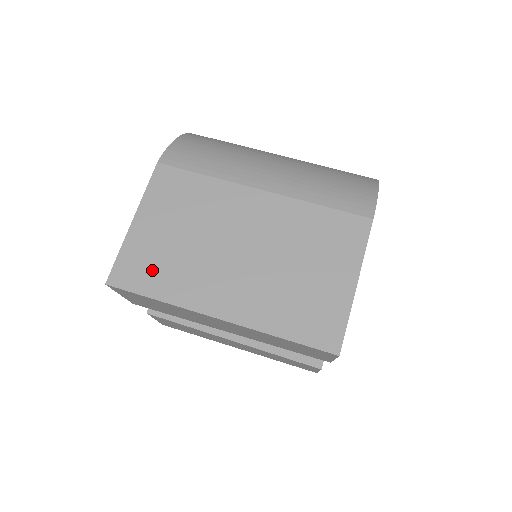
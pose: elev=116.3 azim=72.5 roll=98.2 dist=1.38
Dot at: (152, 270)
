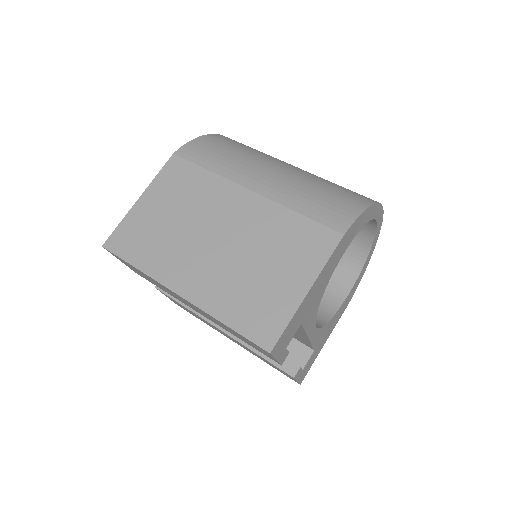
Dot at: (140, 242)
